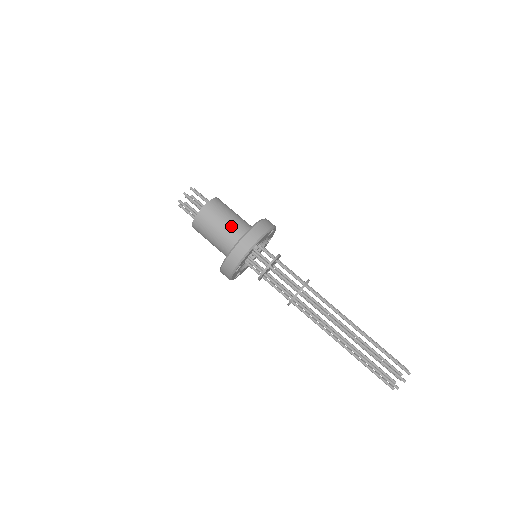
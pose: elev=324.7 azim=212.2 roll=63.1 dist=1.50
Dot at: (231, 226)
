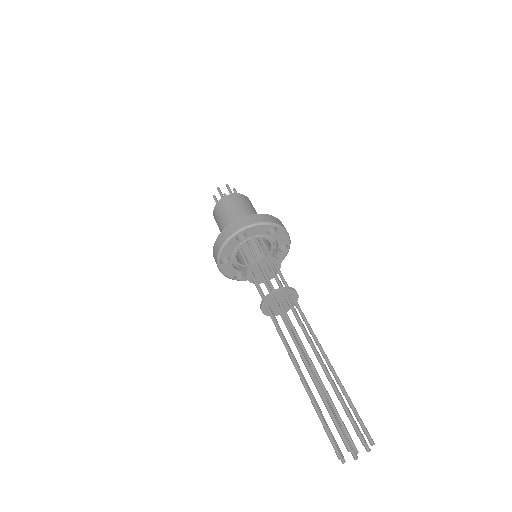
Dot at: (235, 218)
